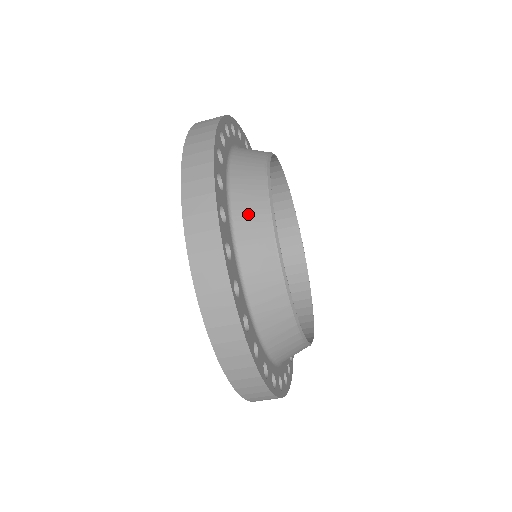
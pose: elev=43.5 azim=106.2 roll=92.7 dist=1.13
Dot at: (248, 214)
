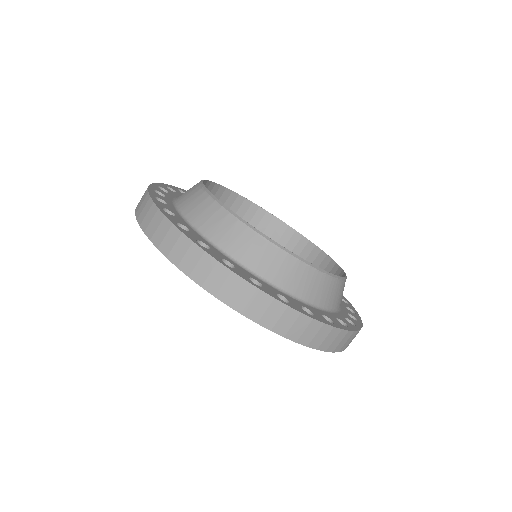
Dot at: occluded
